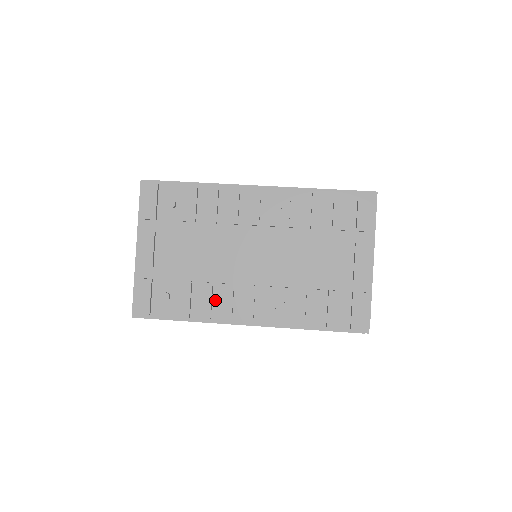
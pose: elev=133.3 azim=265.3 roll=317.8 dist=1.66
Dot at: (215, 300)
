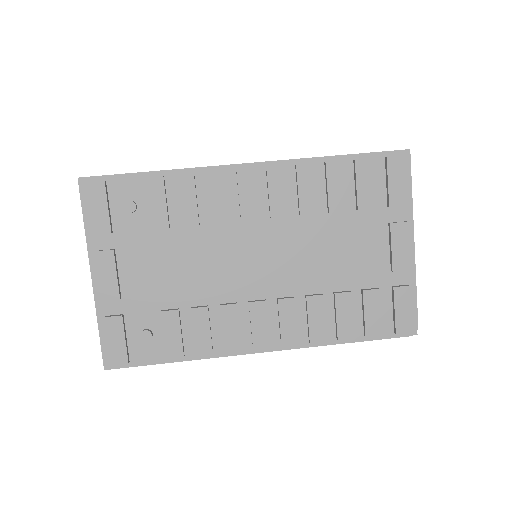
Dot at: (214, 327)
